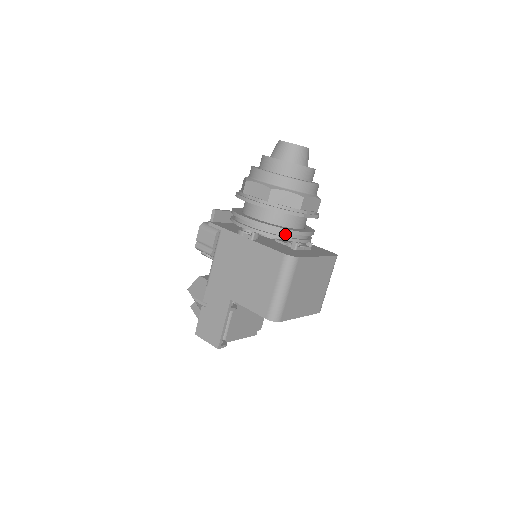
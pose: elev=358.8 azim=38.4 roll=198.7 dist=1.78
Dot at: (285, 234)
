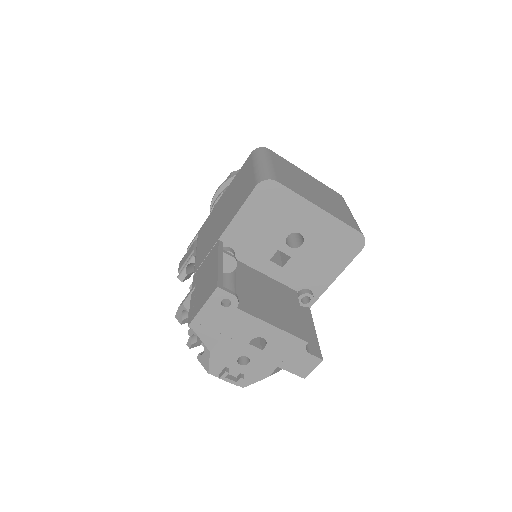
Dot at: occluded
